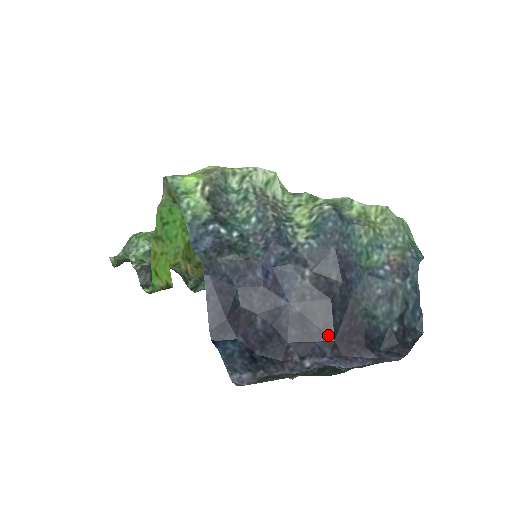
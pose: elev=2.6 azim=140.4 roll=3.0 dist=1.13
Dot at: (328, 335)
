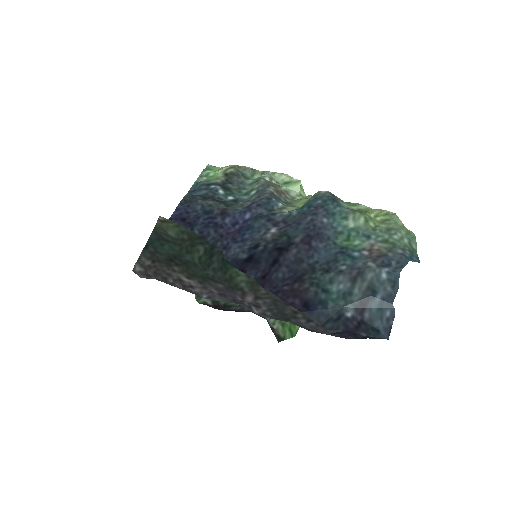
Dot at: (261, 285)
